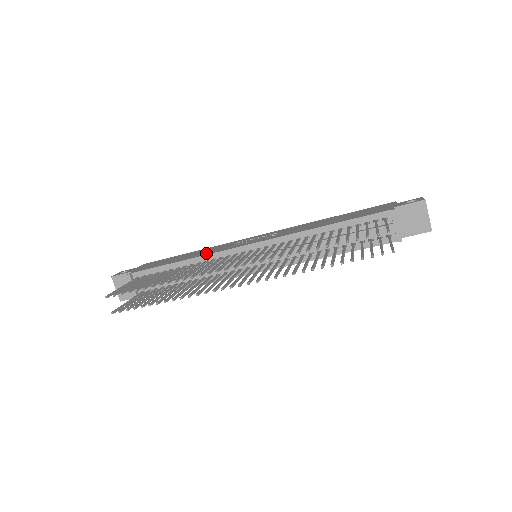
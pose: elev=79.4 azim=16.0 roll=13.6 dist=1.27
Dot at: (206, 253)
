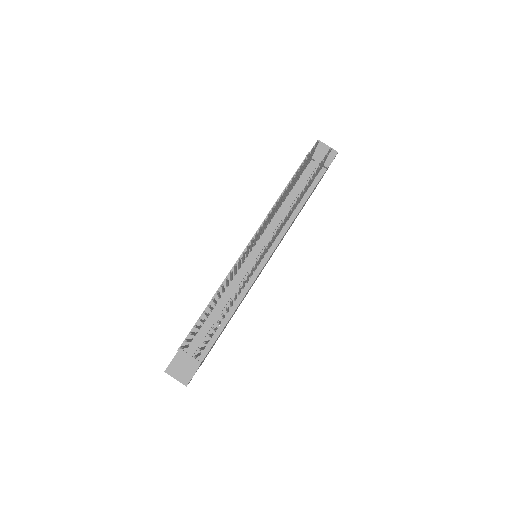
Dot at: occluded
